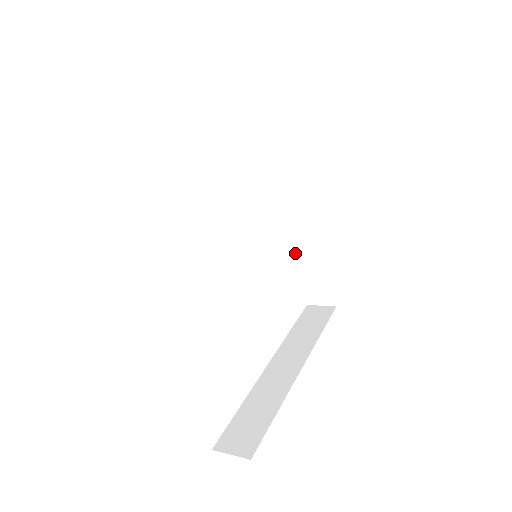
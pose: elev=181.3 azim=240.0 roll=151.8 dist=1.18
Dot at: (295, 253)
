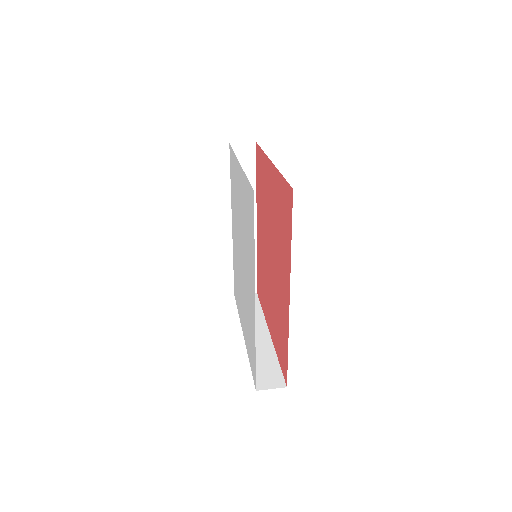
Dot at: occluded
